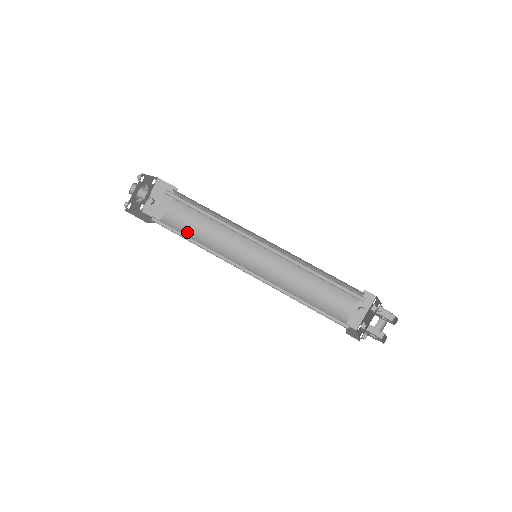
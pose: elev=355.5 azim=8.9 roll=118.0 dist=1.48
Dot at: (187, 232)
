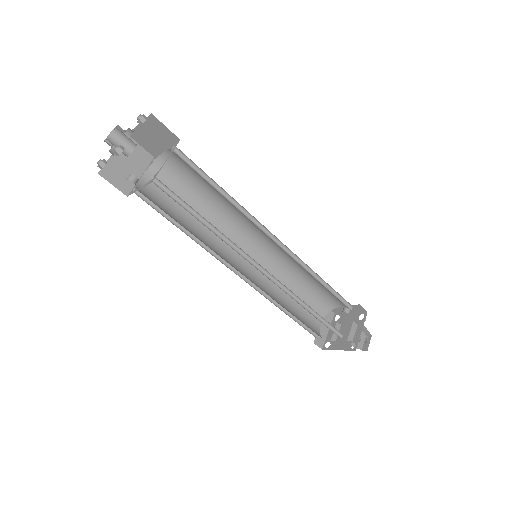
Dot at: (184, 190)
